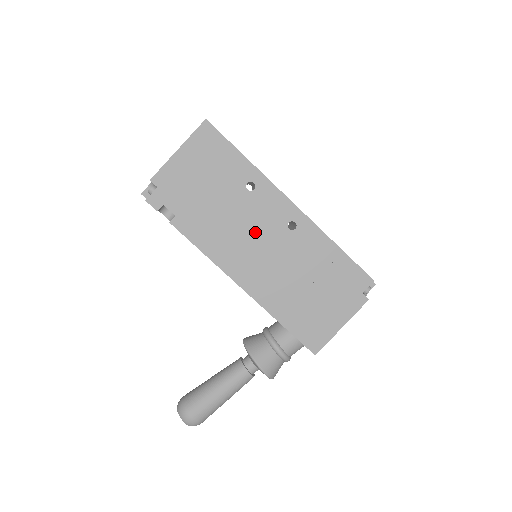
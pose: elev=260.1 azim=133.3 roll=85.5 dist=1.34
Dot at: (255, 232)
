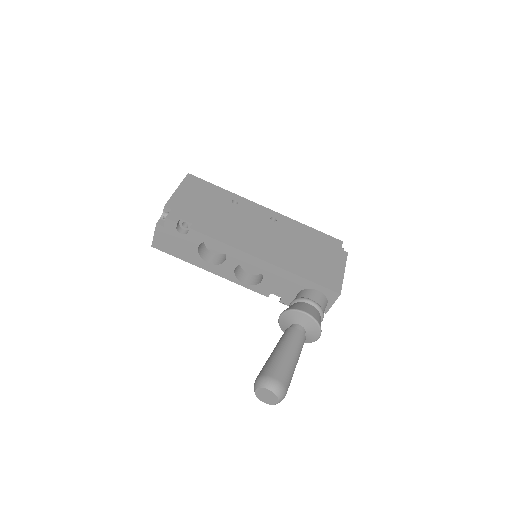
Dot at: (252, 226)
